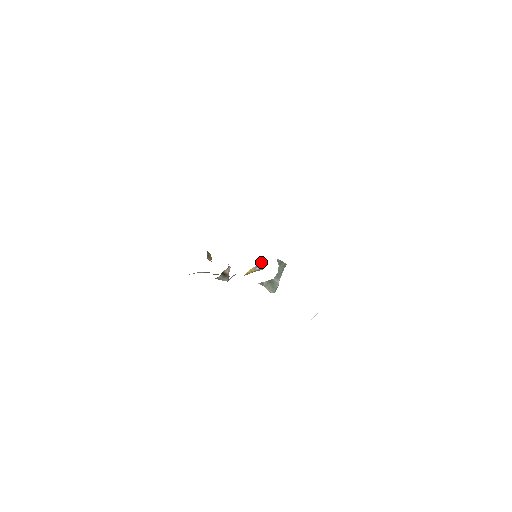
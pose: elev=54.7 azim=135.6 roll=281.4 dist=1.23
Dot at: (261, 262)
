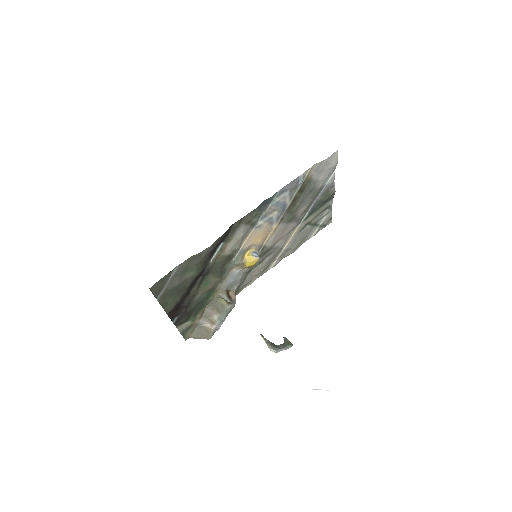
Dot at: occluded
